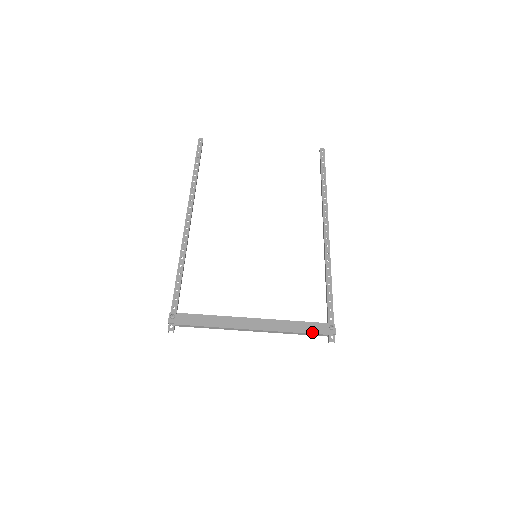
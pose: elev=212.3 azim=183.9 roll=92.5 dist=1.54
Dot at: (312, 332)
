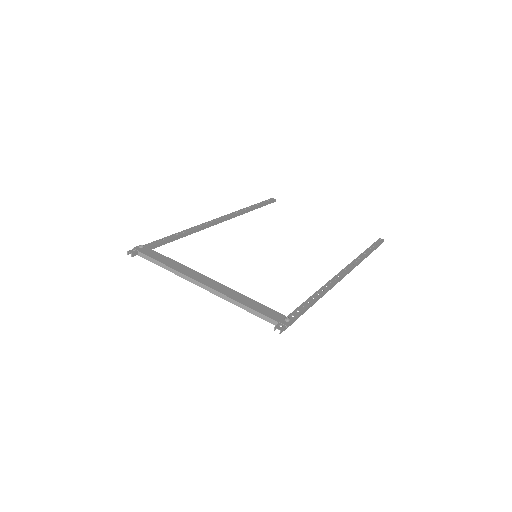
Dot at: (262, 312)
